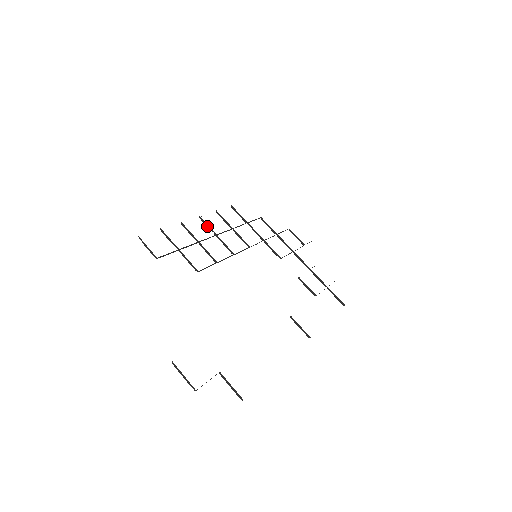
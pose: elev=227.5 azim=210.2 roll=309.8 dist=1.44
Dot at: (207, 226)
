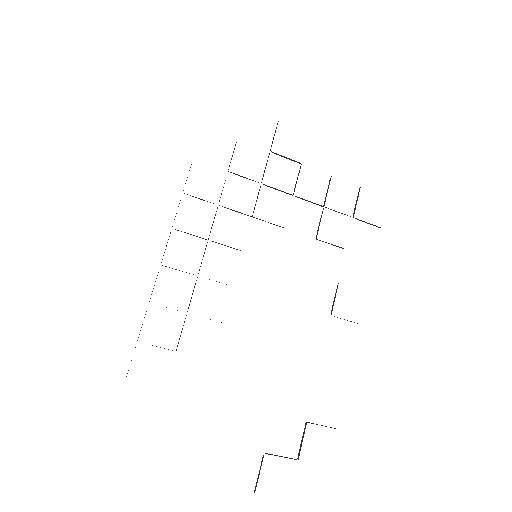
Dot at: occluded
